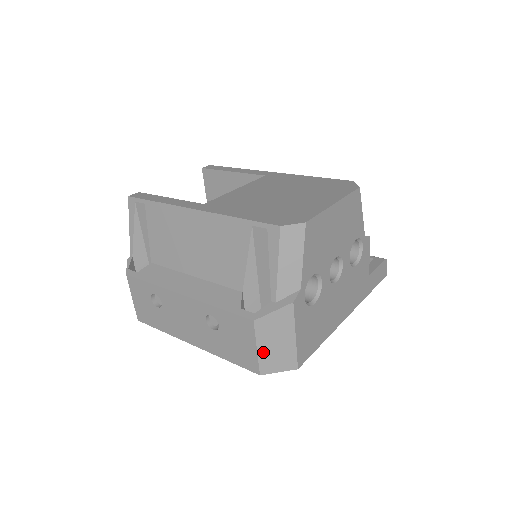
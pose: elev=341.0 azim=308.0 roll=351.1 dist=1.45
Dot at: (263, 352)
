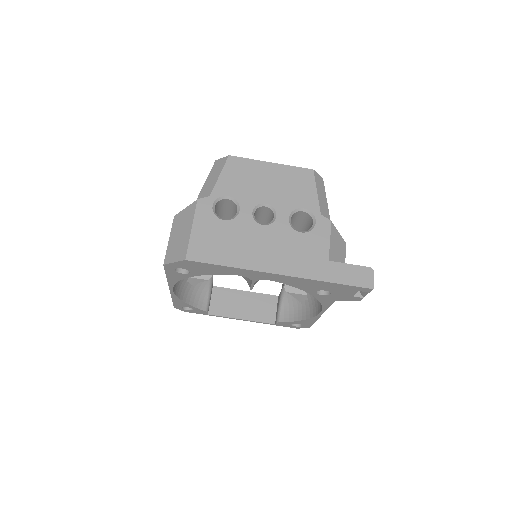
Dot at: (171, 243)
